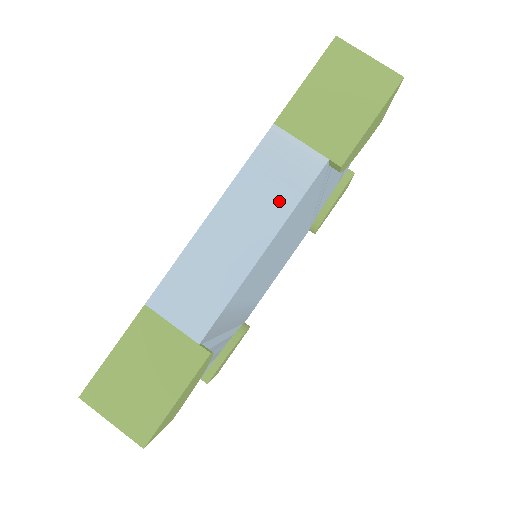
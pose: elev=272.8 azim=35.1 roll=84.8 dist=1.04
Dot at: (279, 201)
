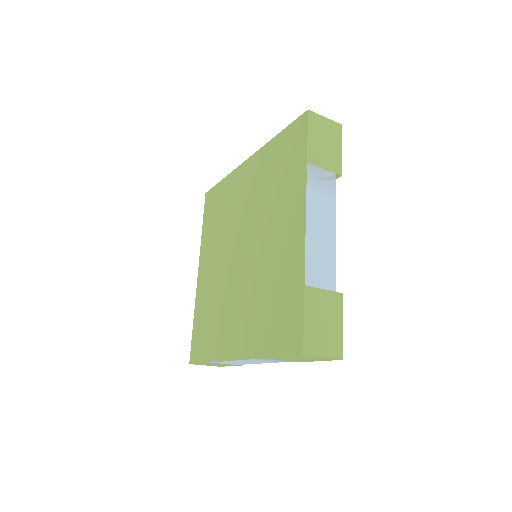
Dot at: (329, 203)
